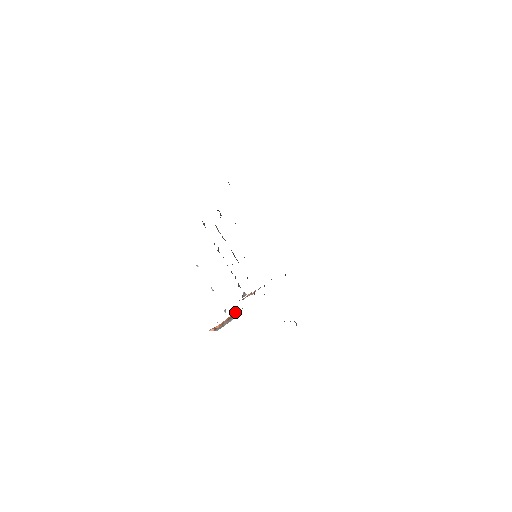
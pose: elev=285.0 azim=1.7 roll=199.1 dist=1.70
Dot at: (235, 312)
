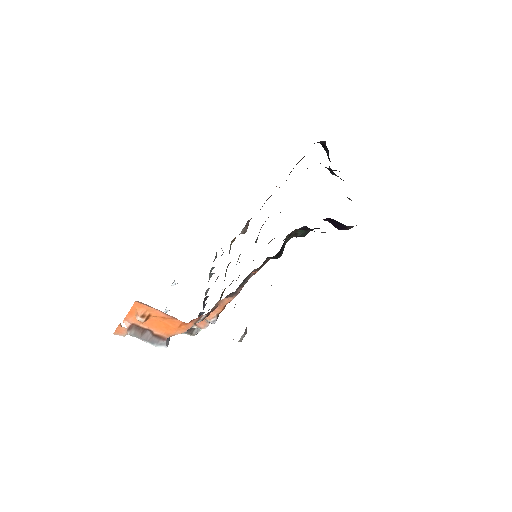
Dot at: (168, 341)
